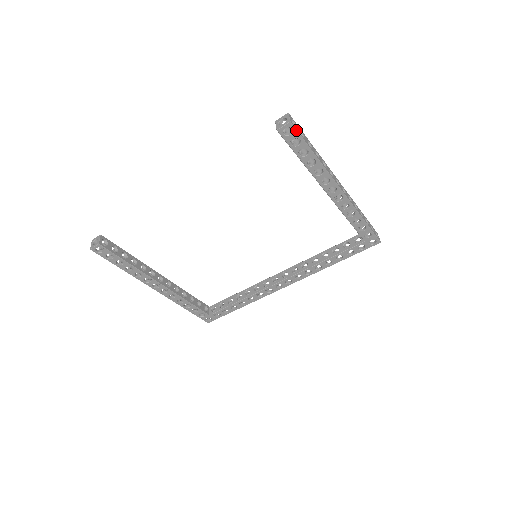
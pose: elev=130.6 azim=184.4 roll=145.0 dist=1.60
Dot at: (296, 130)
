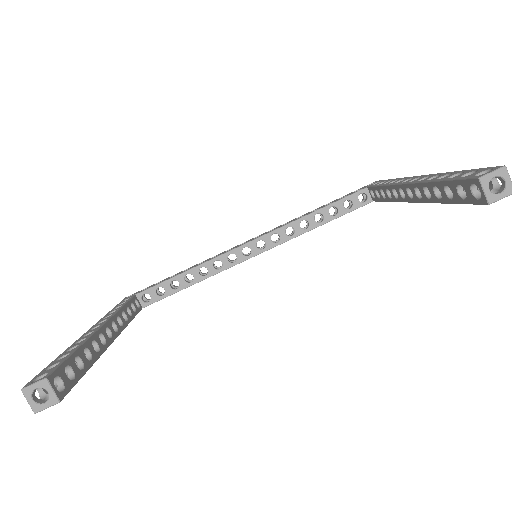
Dot at: occluded
